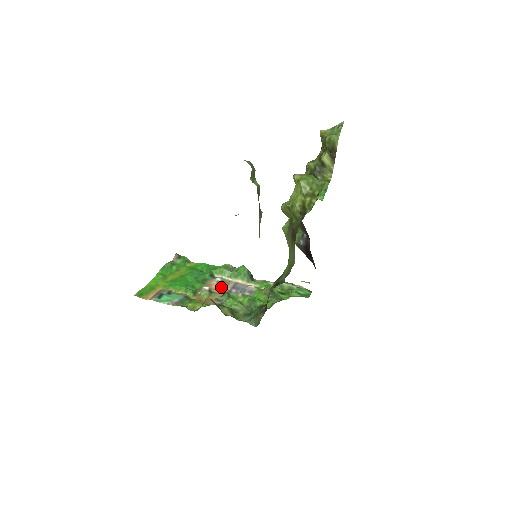
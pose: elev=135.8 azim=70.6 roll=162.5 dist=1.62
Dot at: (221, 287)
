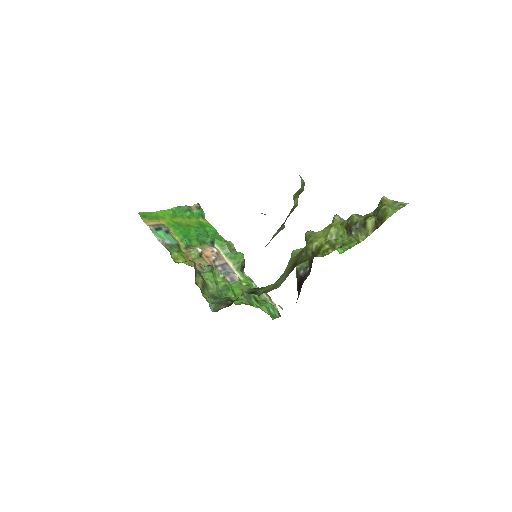
Dot at: (212, 258)
